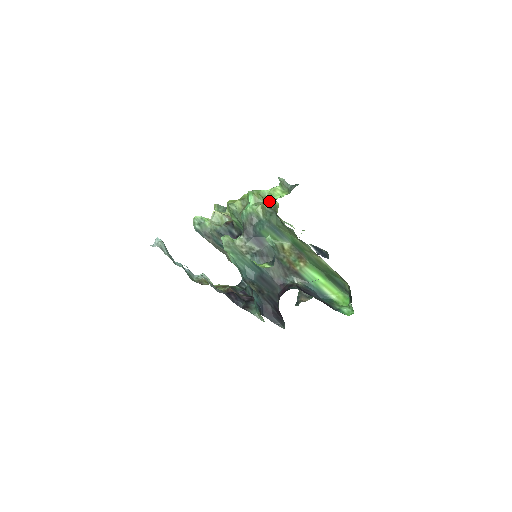
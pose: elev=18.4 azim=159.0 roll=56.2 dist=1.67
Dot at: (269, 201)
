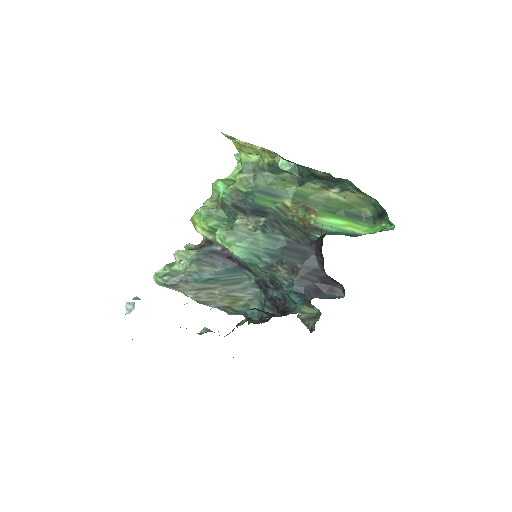
Dot at: (245, 165)
